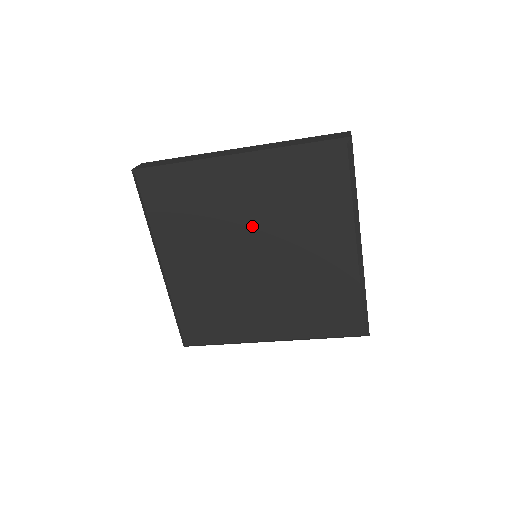
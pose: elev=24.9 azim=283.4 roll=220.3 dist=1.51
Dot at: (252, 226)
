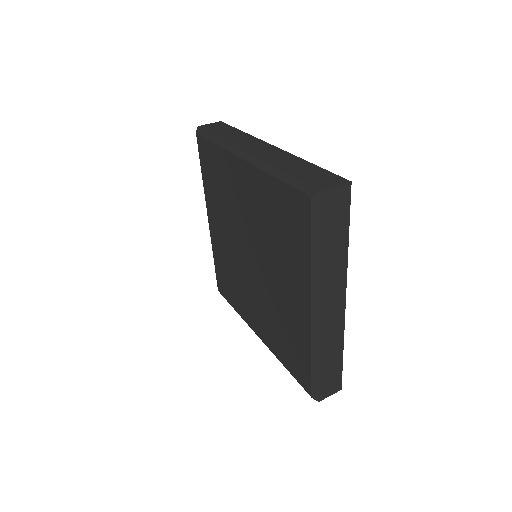
Dot at: (250, 228)
